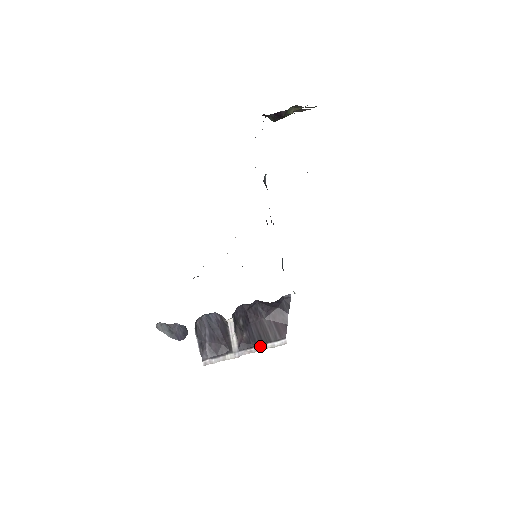
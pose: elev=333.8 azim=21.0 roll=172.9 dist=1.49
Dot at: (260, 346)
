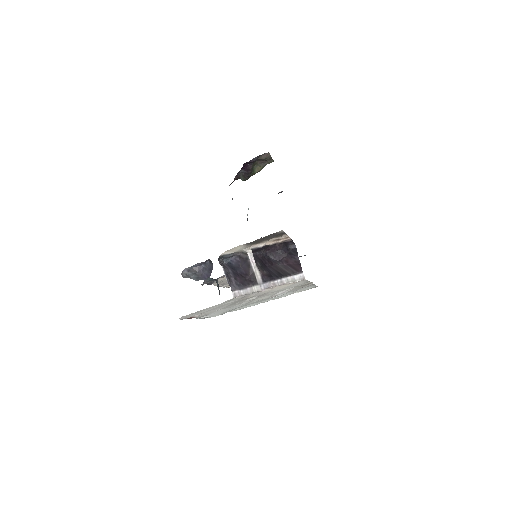
Dot at: (281, 279)
